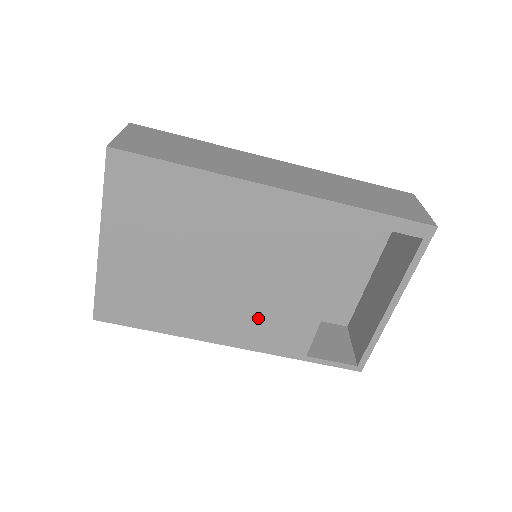
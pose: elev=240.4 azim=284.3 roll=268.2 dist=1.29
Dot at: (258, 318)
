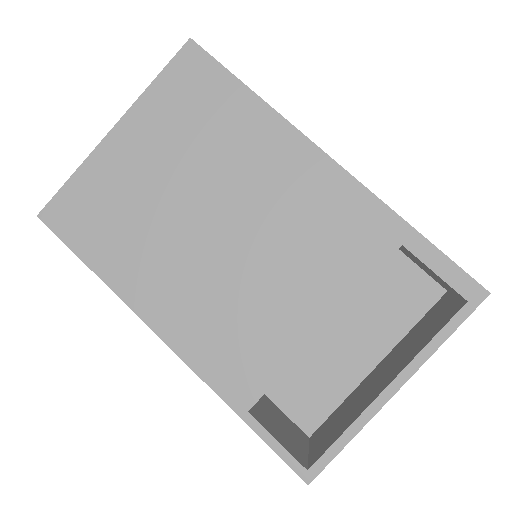
Dot at: (220, 315)
